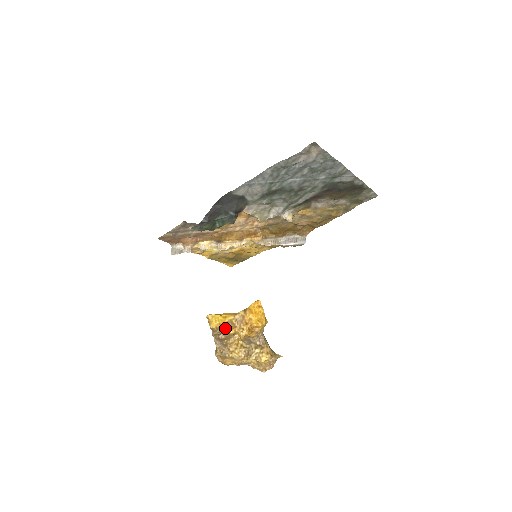
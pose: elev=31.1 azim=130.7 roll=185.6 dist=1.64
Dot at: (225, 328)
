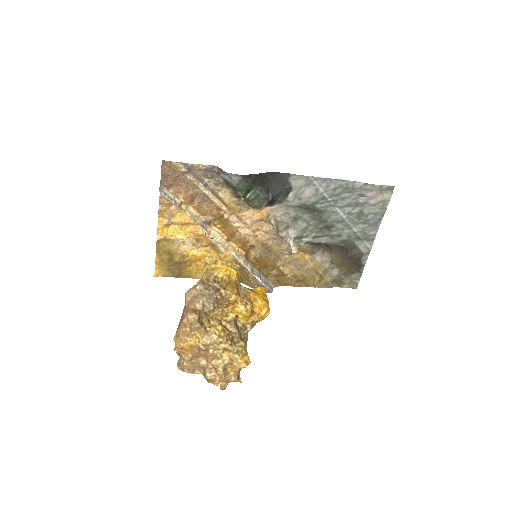
Dot at: (230, 287)
